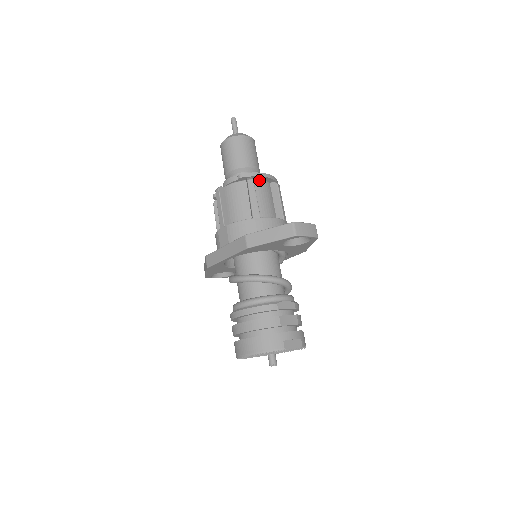
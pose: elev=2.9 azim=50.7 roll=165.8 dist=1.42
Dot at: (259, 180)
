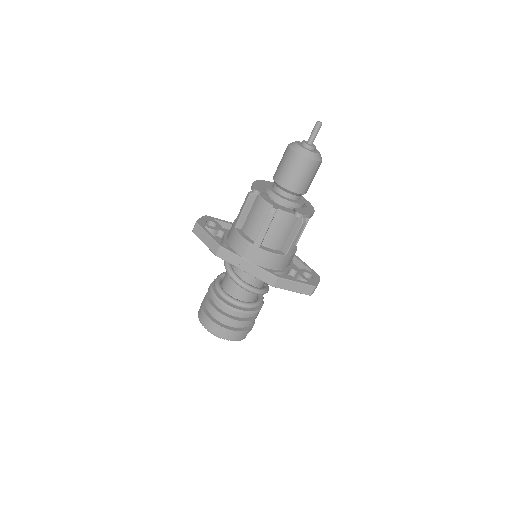
Dot at: occluded
